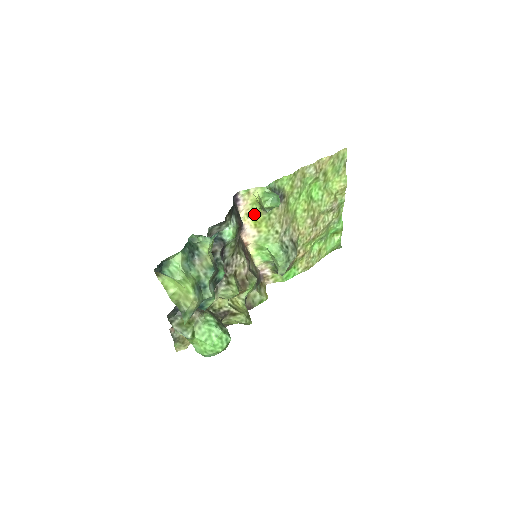
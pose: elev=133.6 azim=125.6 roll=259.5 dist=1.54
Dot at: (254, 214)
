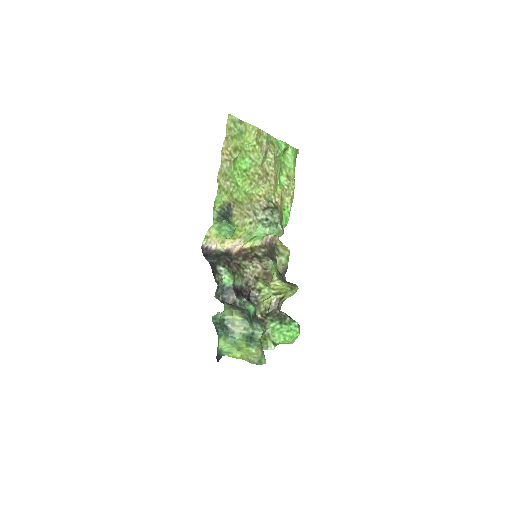
Dot at: occluded
